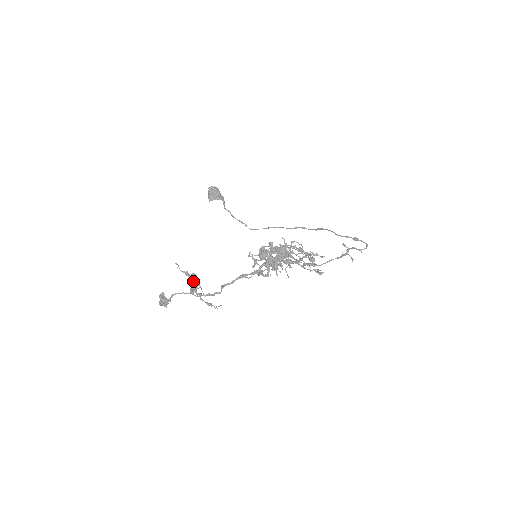
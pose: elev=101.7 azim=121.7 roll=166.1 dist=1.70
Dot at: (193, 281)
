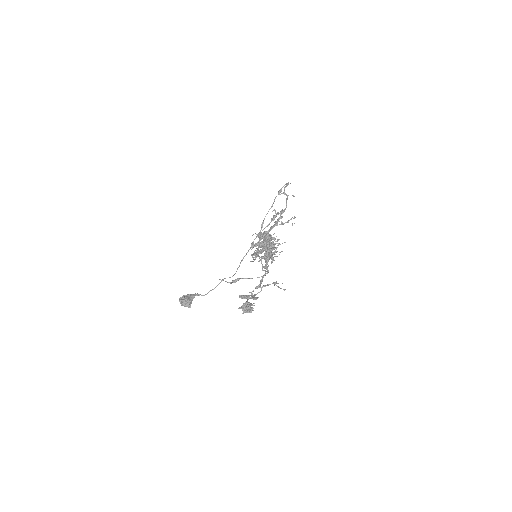
Dot at: (247, 298)
